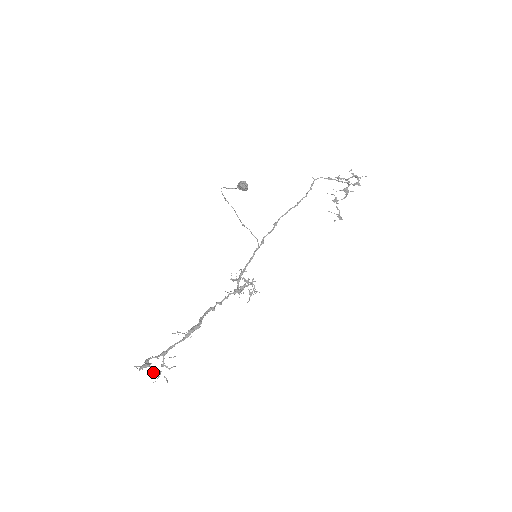
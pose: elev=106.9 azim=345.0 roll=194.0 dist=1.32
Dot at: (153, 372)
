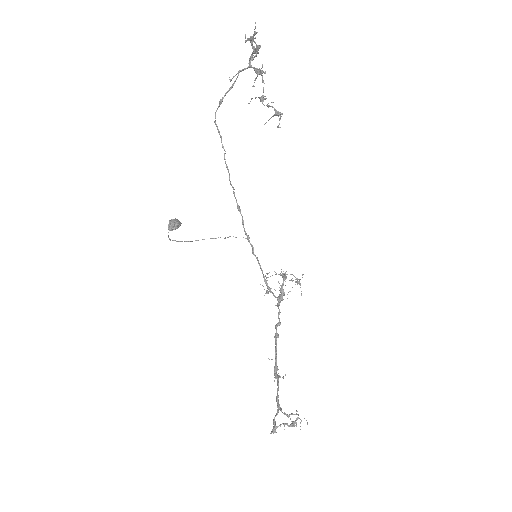
Dot at: (291, 423)
